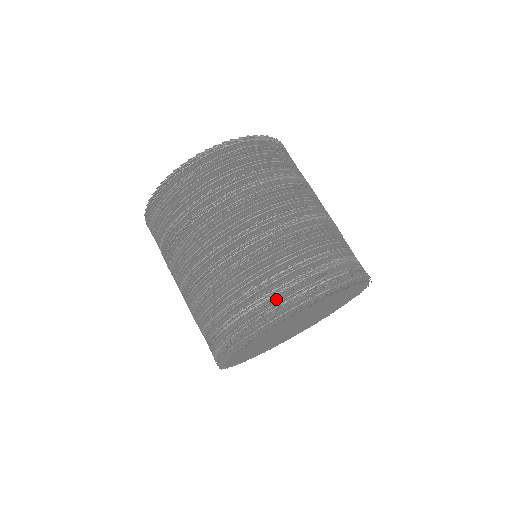
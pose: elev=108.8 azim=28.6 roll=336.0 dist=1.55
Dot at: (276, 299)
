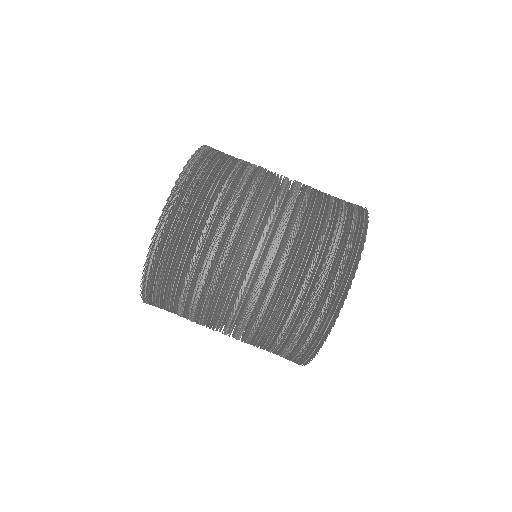
Dot at: (296, 350)
